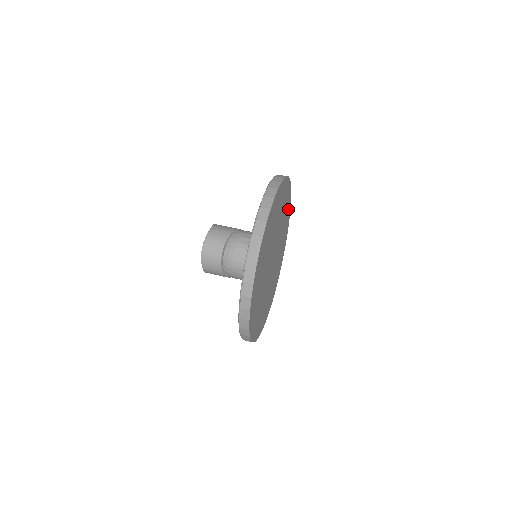
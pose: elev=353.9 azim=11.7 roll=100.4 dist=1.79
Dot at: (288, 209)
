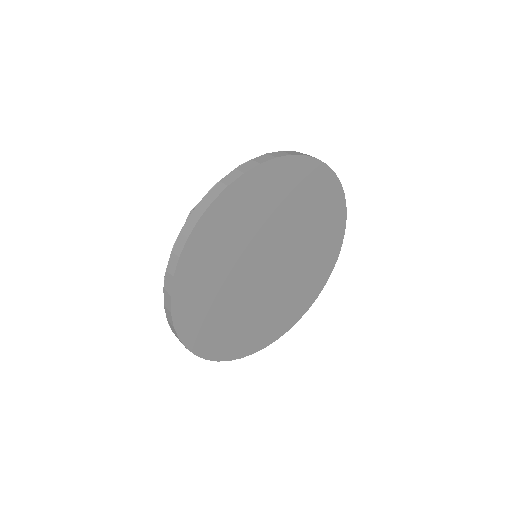
Dot at: (335, 231)
